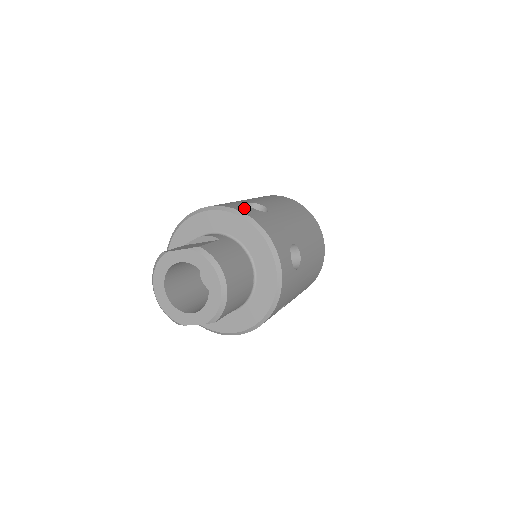
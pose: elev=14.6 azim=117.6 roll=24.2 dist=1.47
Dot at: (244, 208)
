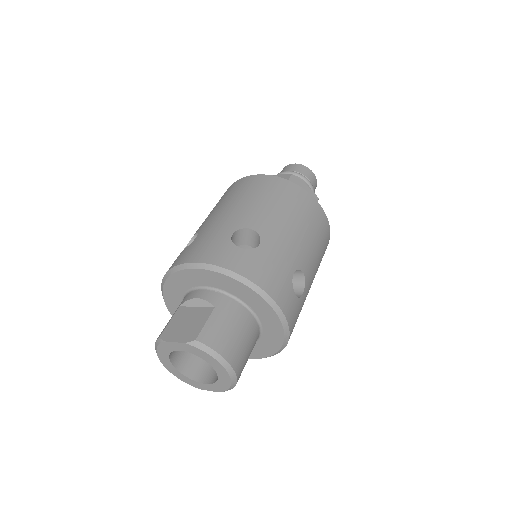
Dot at: (233, 257)
